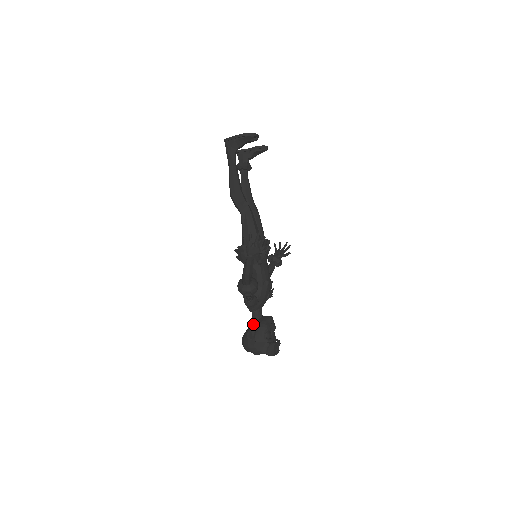
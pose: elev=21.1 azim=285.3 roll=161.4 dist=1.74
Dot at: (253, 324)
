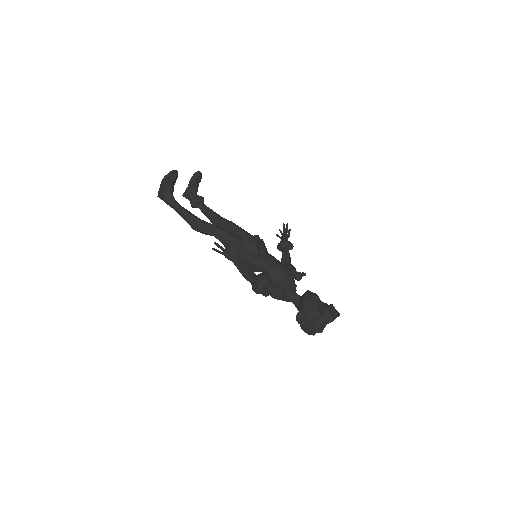
Dot at: (298, 310)
